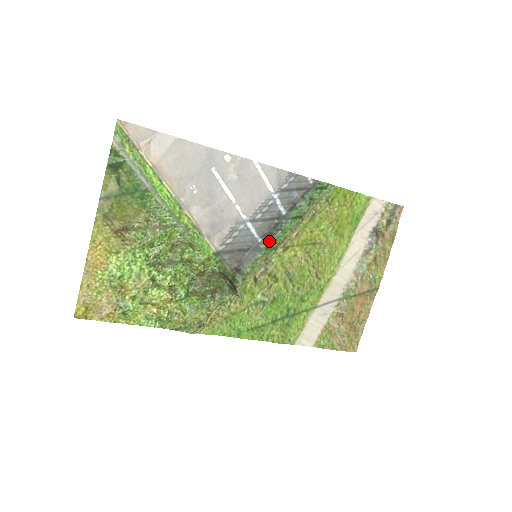
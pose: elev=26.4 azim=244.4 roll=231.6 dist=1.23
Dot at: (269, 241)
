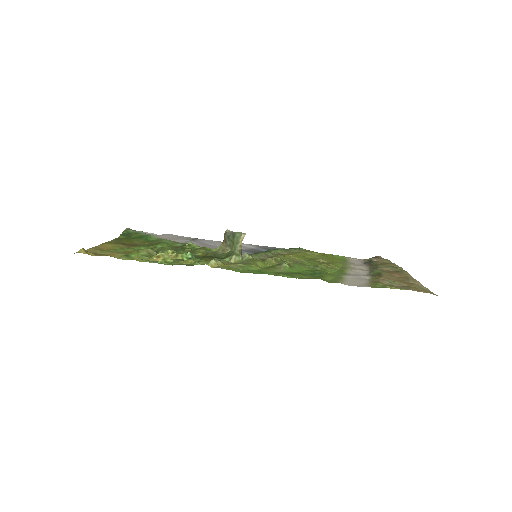
Dot at: occluded
